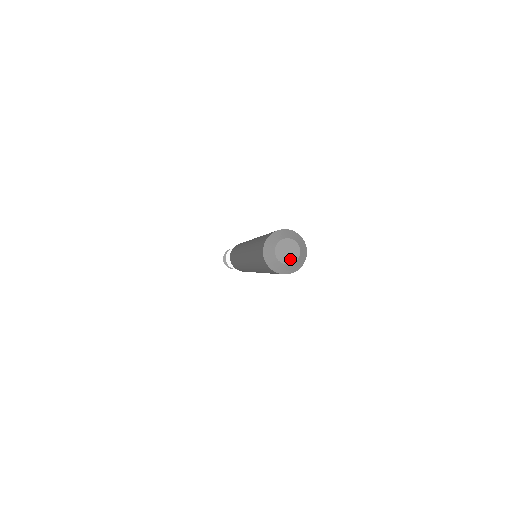
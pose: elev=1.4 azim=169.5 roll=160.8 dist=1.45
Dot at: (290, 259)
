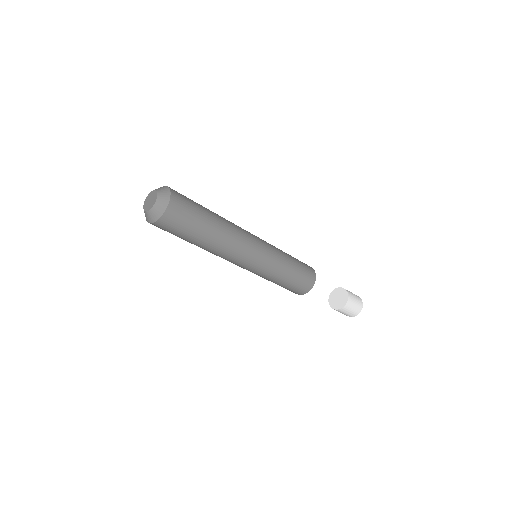
Dot at: (149, 207)
